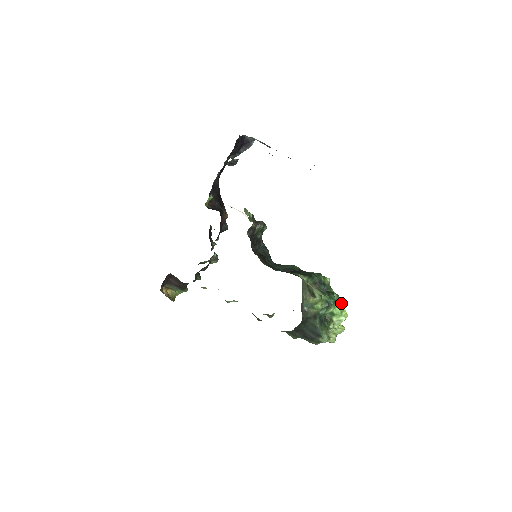
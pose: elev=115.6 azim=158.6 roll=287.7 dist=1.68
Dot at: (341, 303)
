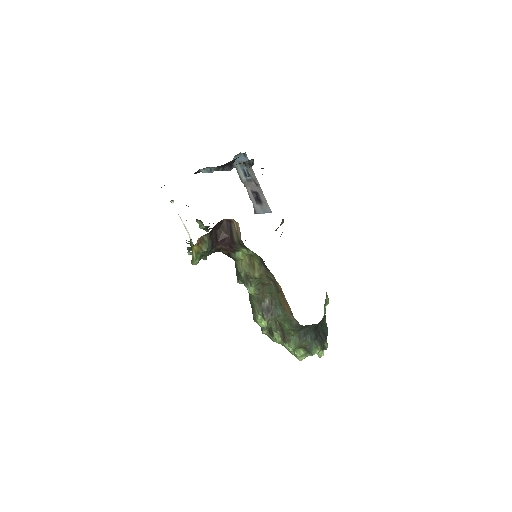
Dot at: occluded
